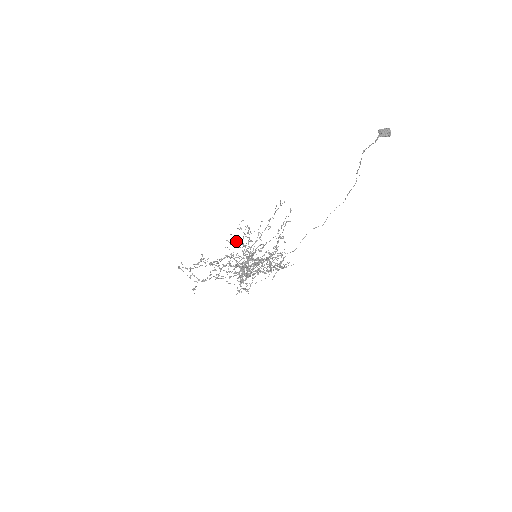
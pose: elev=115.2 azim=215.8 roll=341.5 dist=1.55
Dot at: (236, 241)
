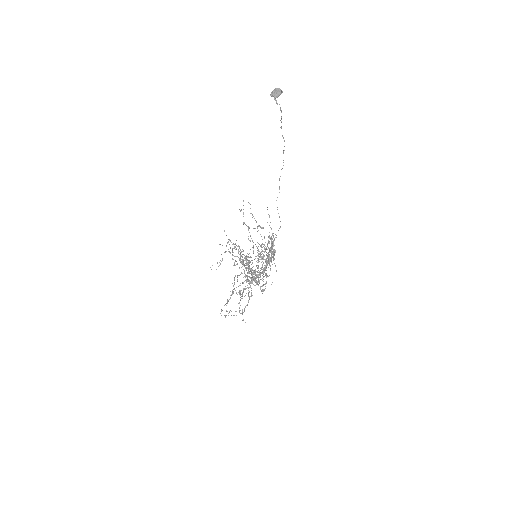
Dot at: occluded
